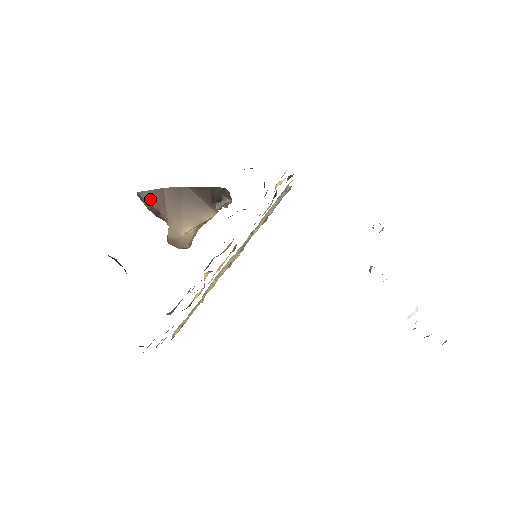
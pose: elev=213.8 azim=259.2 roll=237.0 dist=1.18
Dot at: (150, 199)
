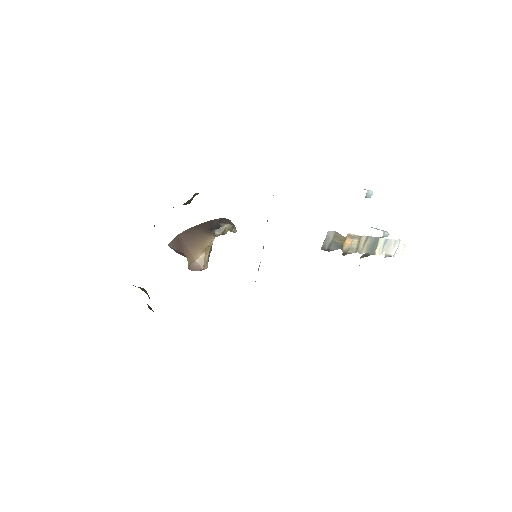
Dot at: (174, 246)
